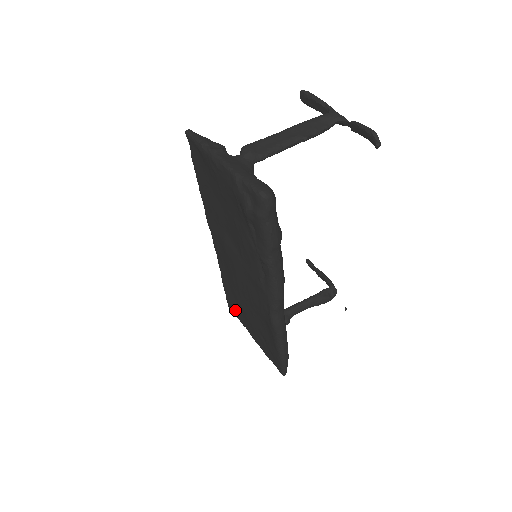
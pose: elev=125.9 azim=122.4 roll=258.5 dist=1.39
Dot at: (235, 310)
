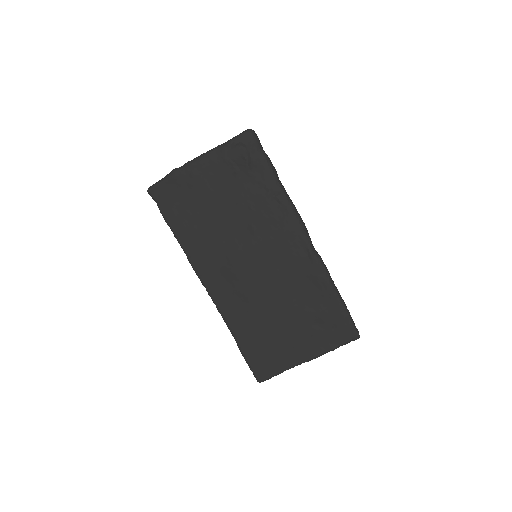
Dot at: (270, 366)
